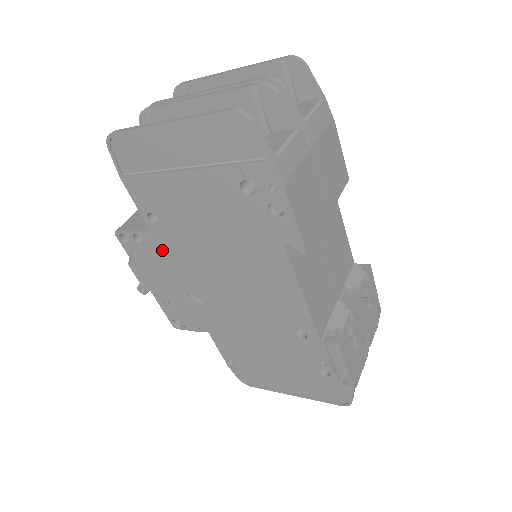
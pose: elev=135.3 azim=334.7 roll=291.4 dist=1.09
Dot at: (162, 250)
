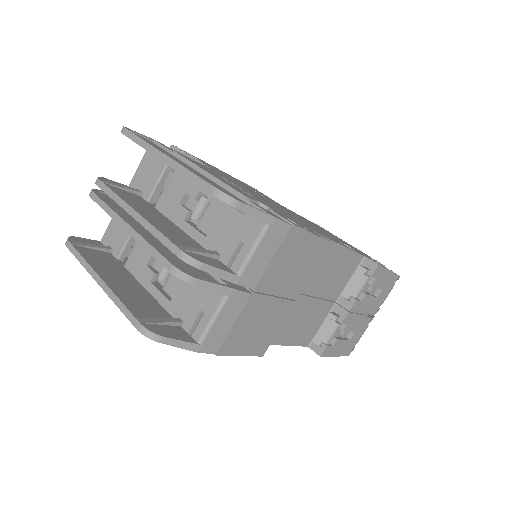
Dot at: occluded
